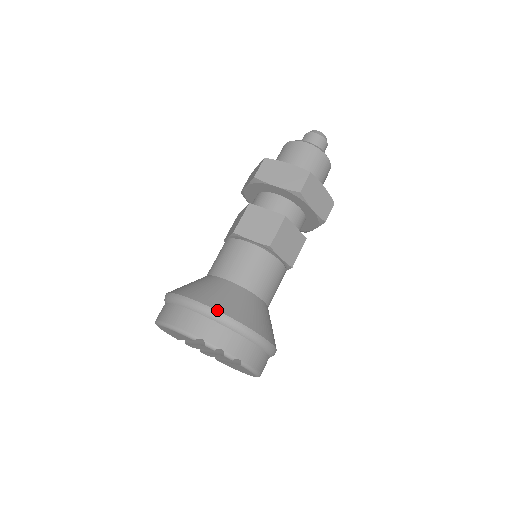
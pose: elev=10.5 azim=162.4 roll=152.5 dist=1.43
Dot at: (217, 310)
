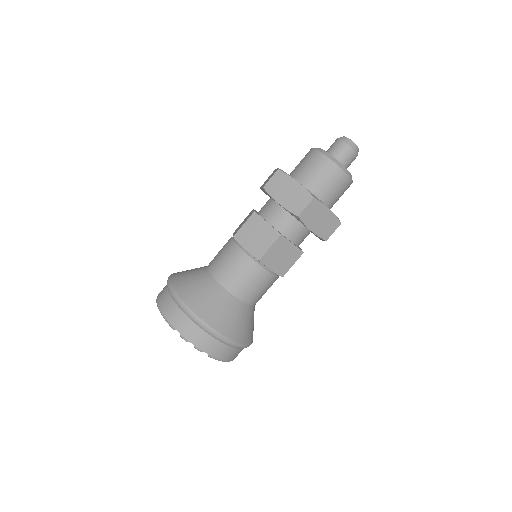
Dot at: (194, 312)
